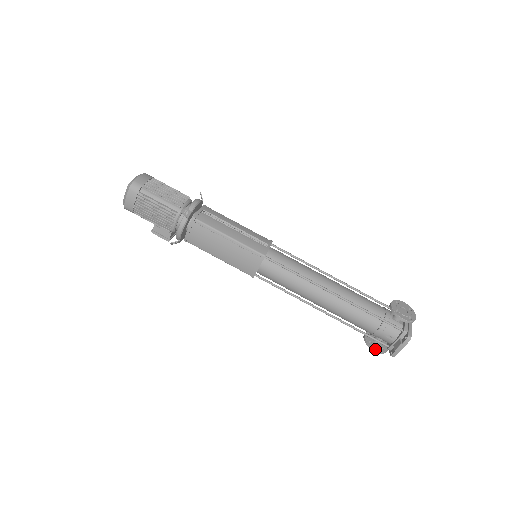
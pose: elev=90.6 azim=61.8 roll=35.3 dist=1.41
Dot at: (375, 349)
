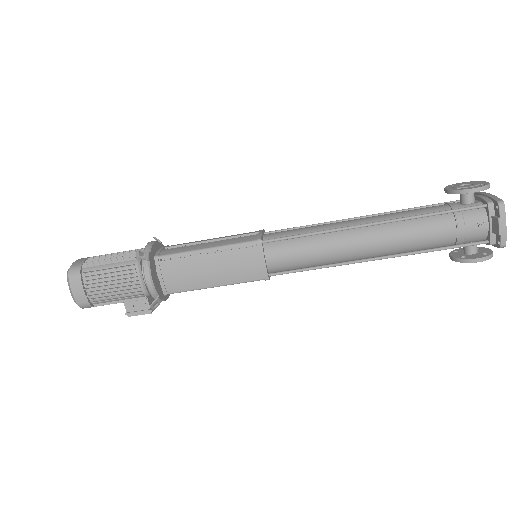
Dot at: (476, 258)
